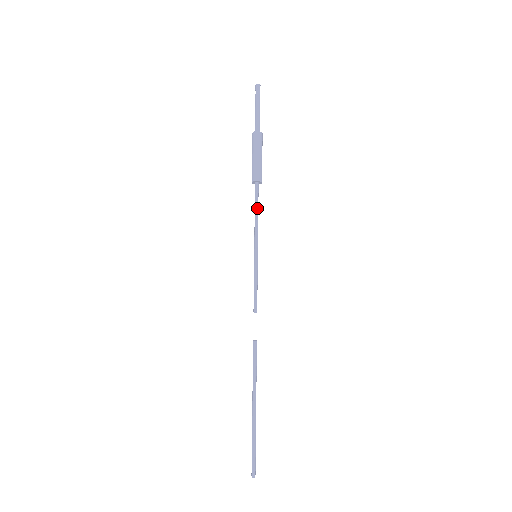
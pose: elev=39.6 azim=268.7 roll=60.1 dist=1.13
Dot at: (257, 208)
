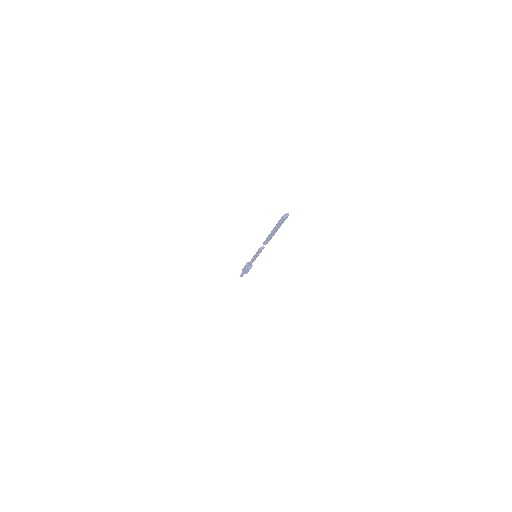
Dot at: occluded
